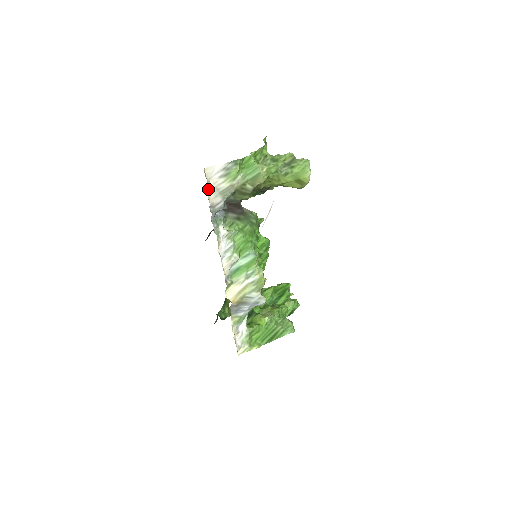
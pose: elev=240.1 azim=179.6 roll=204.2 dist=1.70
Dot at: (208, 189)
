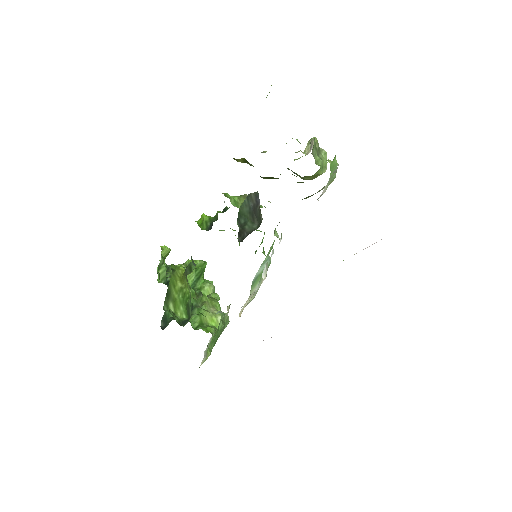
Dot at: occluded
